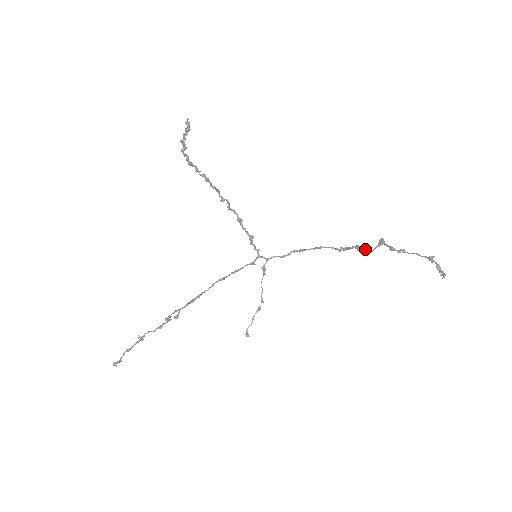
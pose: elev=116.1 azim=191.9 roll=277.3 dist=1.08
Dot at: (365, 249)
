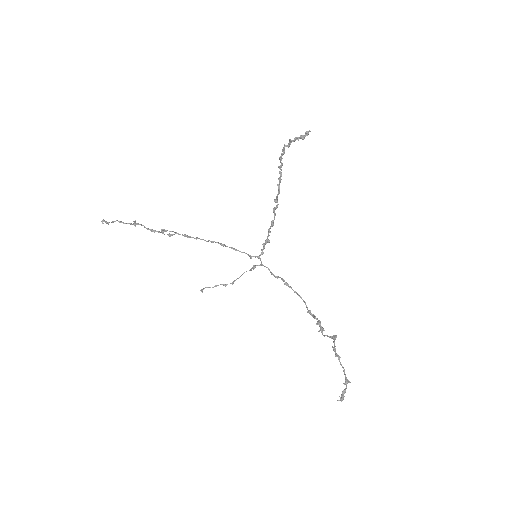
Dot at: (321, 329)
